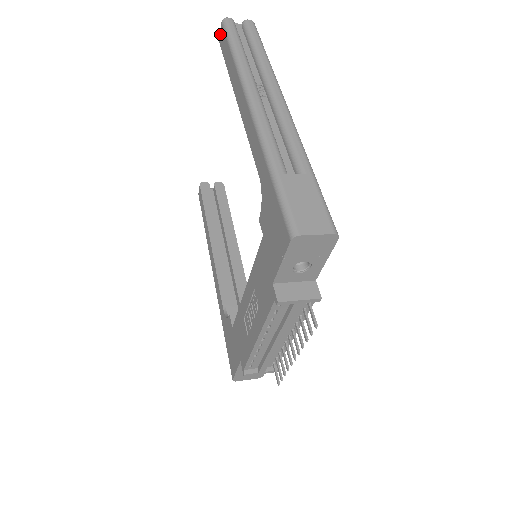
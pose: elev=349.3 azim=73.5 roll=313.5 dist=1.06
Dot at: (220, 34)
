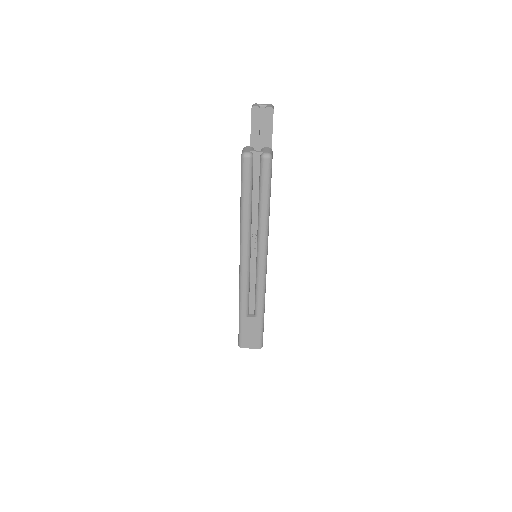
Dot at: occluded
